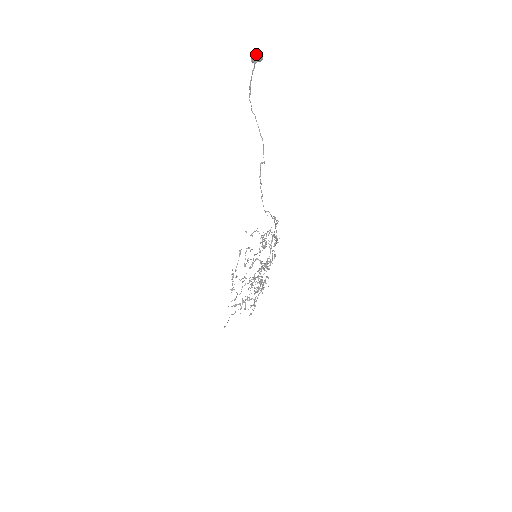
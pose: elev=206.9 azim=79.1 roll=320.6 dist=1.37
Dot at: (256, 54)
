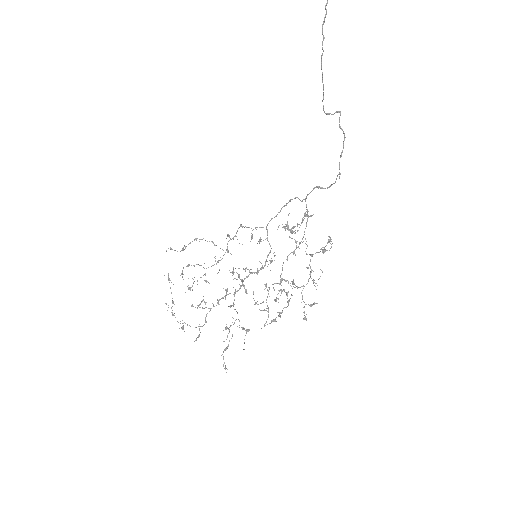
Dot at: out of frame
